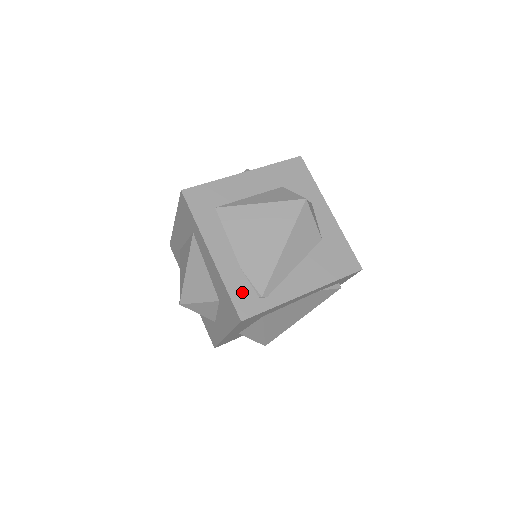
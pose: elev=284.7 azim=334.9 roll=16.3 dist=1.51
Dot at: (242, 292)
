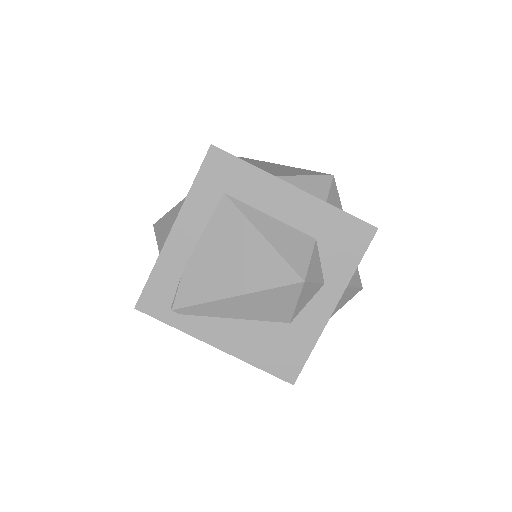
Dot at: (162, 288)
